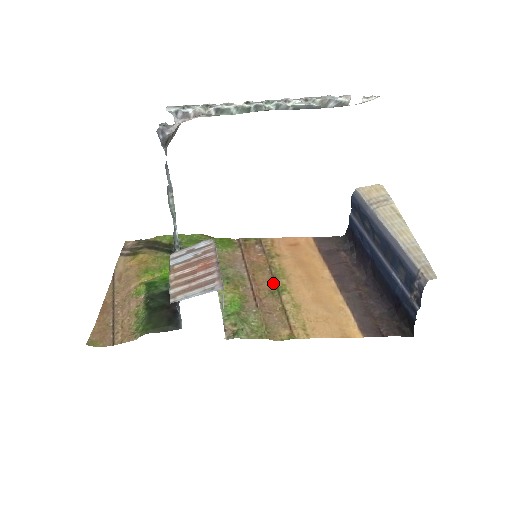
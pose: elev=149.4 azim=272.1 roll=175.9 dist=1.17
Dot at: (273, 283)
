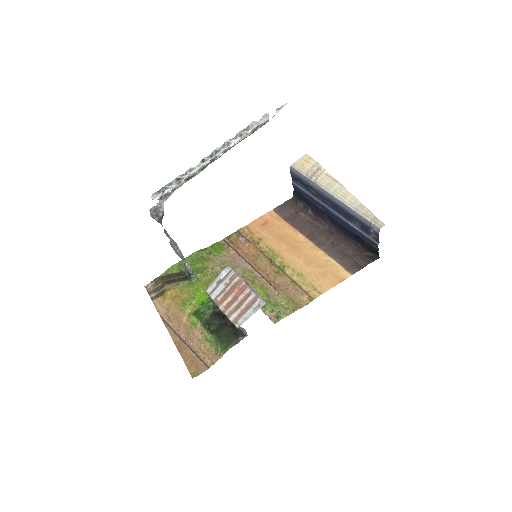
Dot at: (273, 265)
